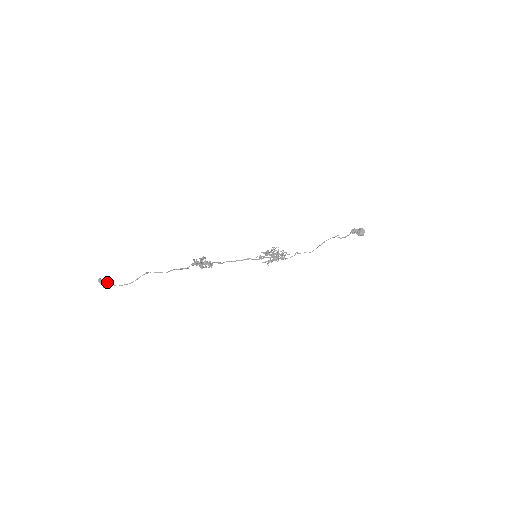
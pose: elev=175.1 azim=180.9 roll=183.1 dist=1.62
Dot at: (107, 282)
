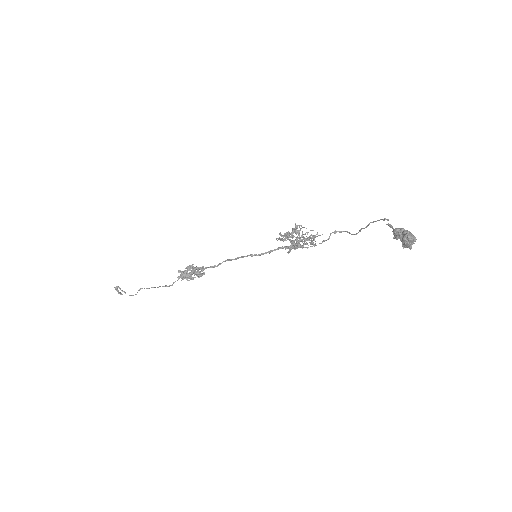
Dot at: occluded
